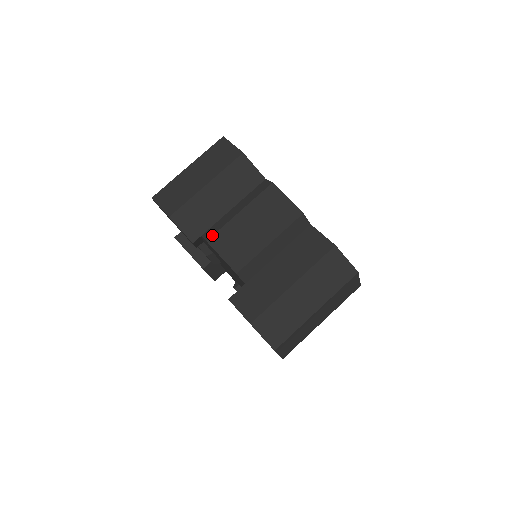
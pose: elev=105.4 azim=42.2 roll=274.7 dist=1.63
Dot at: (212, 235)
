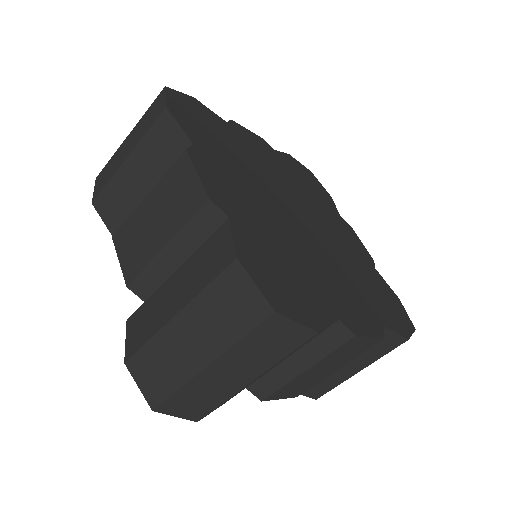
Dot at: (118, 229)
